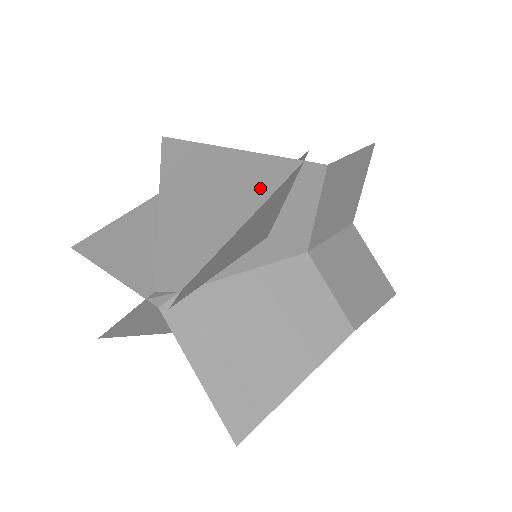
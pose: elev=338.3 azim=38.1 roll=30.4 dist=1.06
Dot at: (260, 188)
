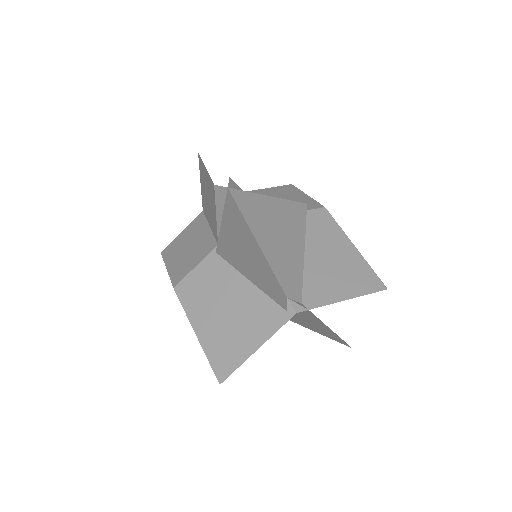
Dot at: (240, 220)
